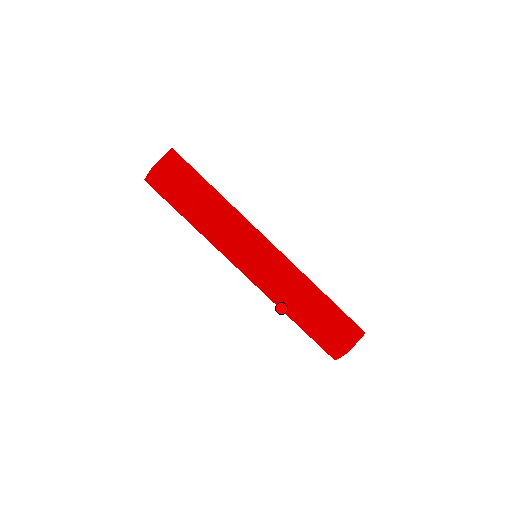
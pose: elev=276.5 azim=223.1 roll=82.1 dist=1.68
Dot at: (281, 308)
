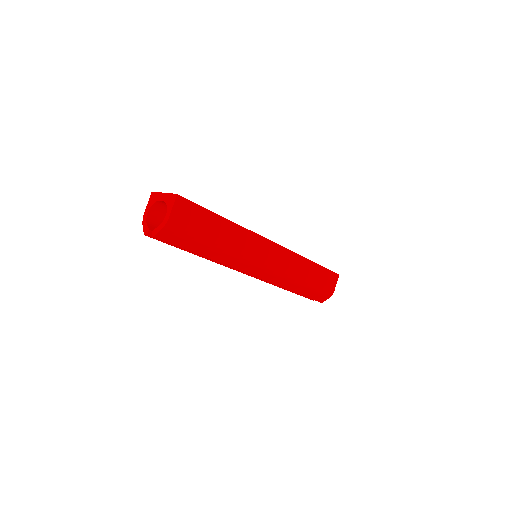
Dot at: (286, 288)
